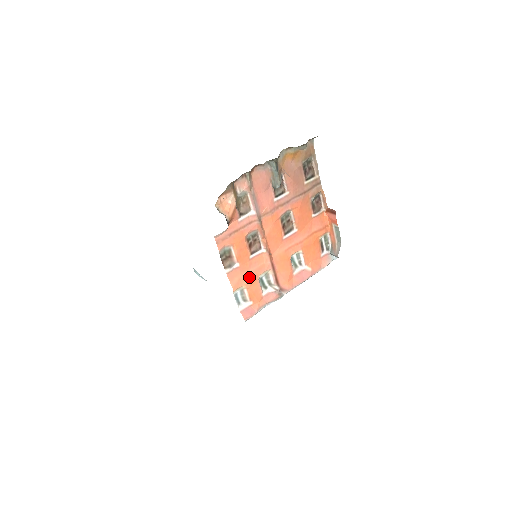
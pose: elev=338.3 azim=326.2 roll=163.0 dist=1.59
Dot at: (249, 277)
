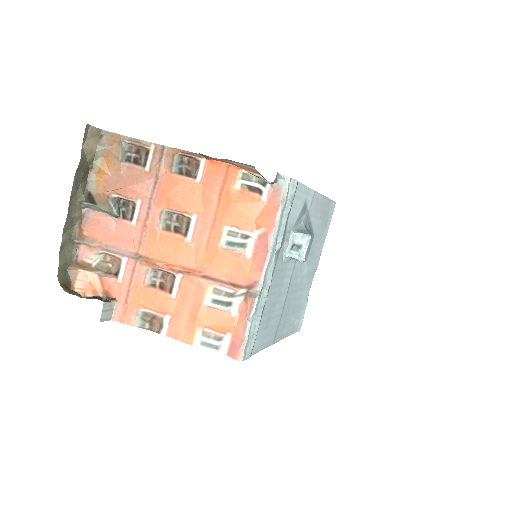
Dot at: (193, 316)
